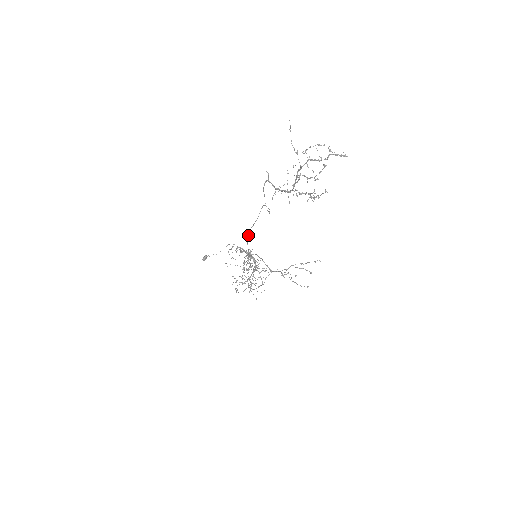
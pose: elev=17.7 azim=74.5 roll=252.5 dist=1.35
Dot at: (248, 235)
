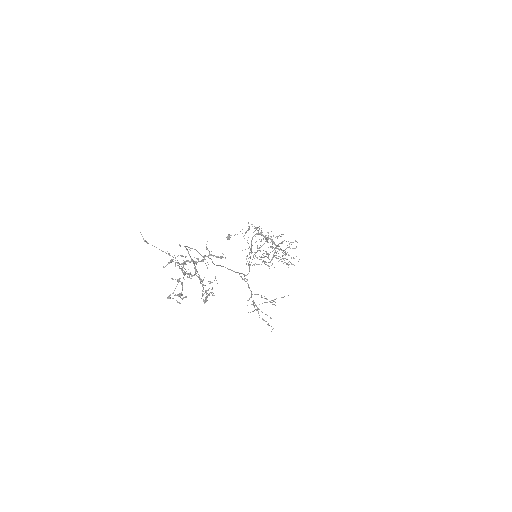
Dot at: occluded
